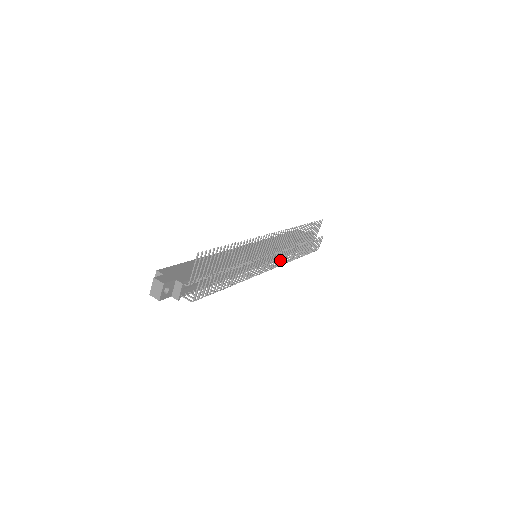
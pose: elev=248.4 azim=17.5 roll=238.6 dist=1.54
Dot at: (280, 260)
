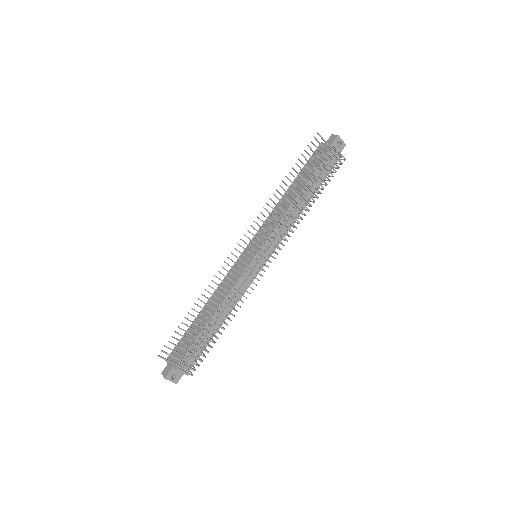
Dot at: occluded
